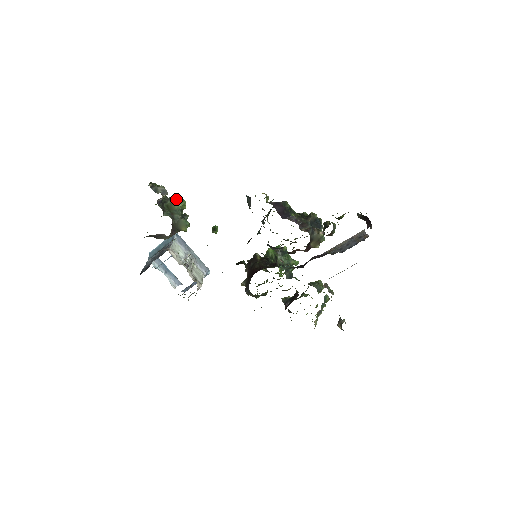
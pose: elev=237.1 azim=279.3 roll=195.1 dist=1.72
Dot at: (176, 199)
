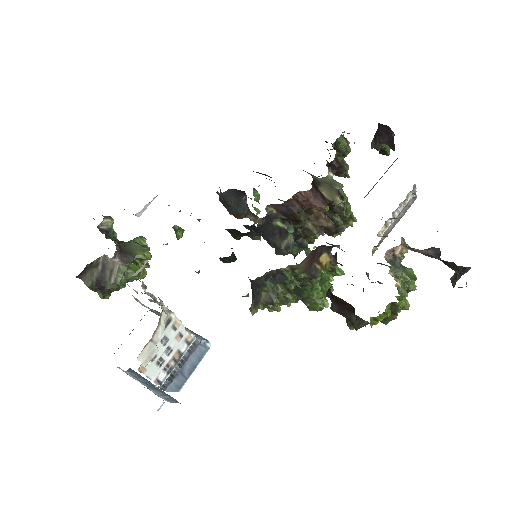
Dot at: occluded
